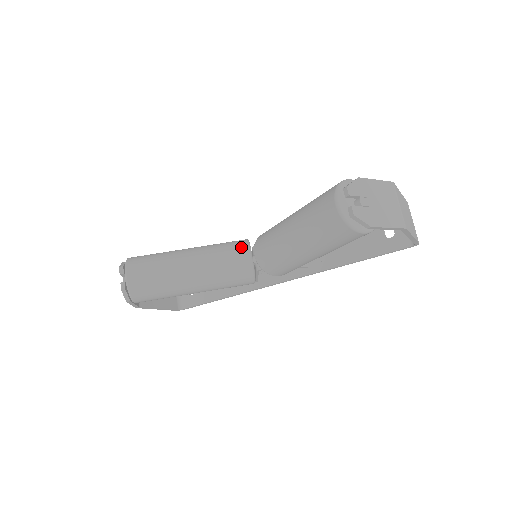
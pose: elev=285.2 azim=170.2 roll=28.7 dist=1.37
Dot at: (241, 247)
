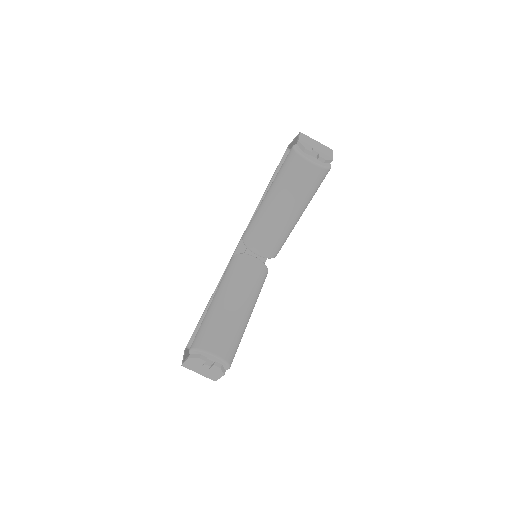
Dot at: (245, 260)
